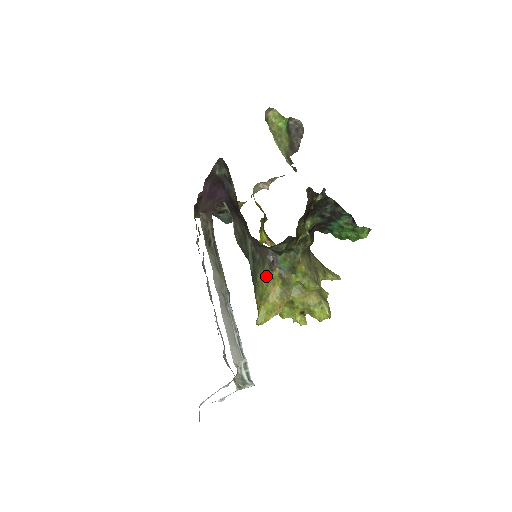
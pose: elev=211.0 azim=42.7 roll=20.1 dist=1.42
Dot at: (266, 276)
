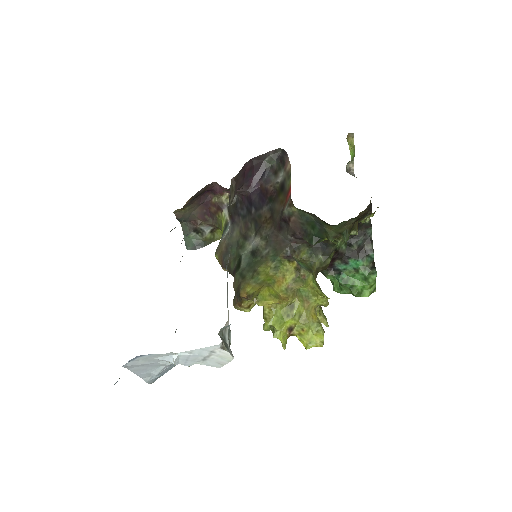
Dot at: (278, 265)
